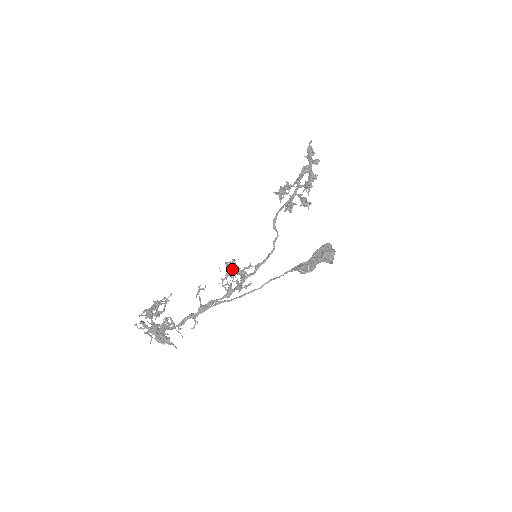
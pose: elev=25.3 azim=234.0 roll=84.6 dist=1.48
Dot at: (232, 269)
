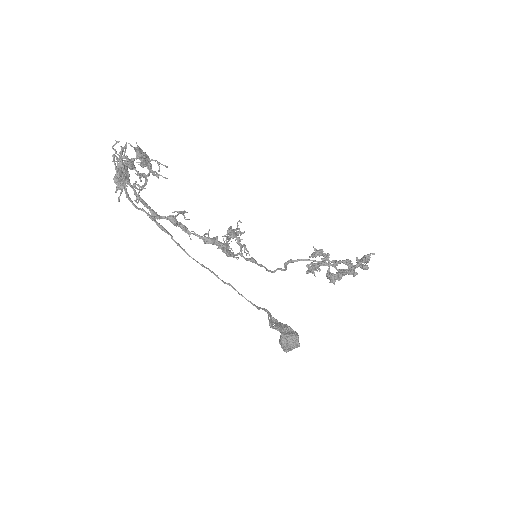
Dot at: (235, 233)
